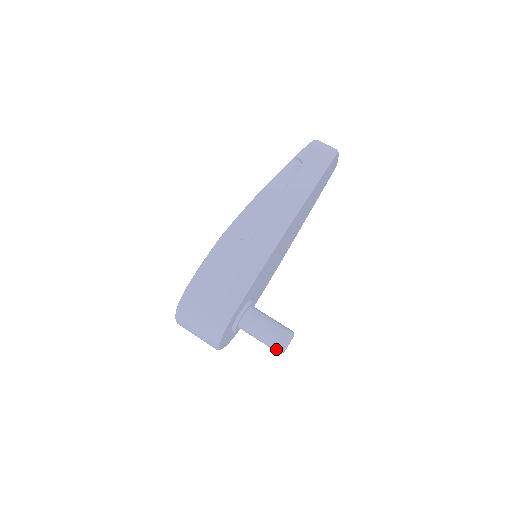
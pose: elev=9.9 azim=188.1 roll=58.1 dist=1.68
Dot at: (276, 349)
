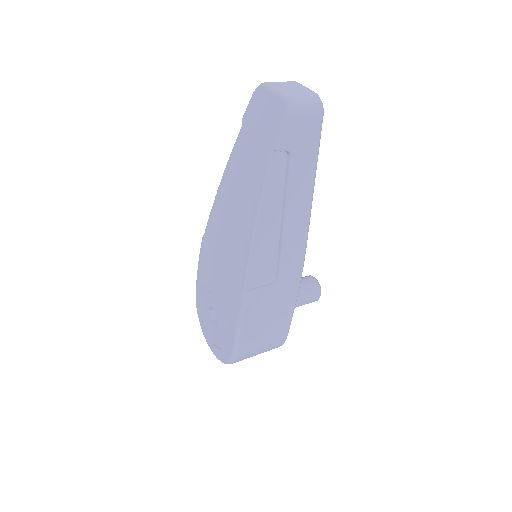
Dot at: occluded
